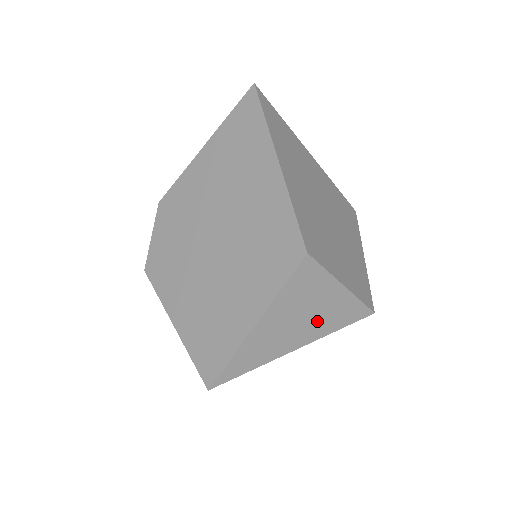
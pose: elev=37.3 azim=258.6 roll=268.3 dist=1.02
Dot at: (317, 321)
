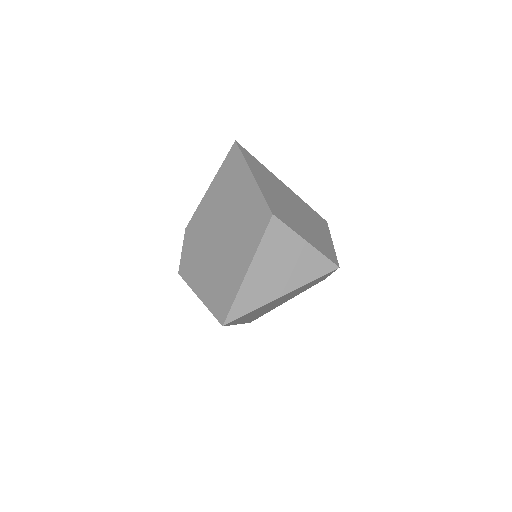
Dot at: (294, 271)
